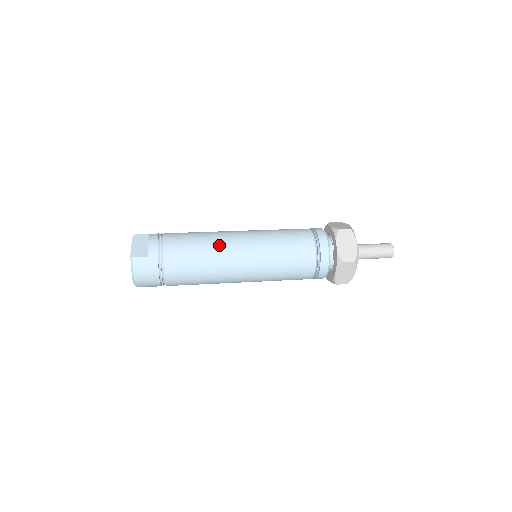
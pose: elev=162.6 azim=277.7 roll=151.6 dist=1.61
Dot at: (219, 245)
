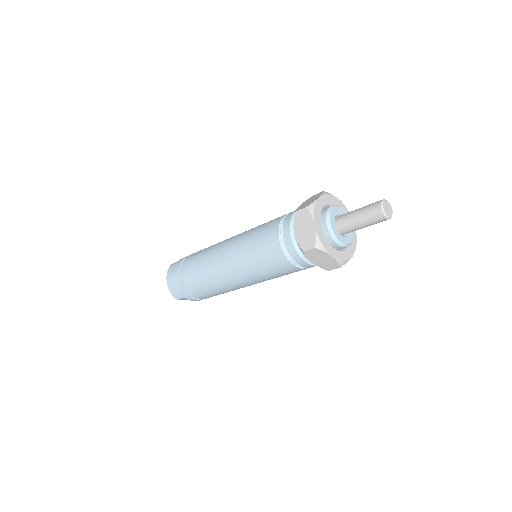
Dot at: occluded
